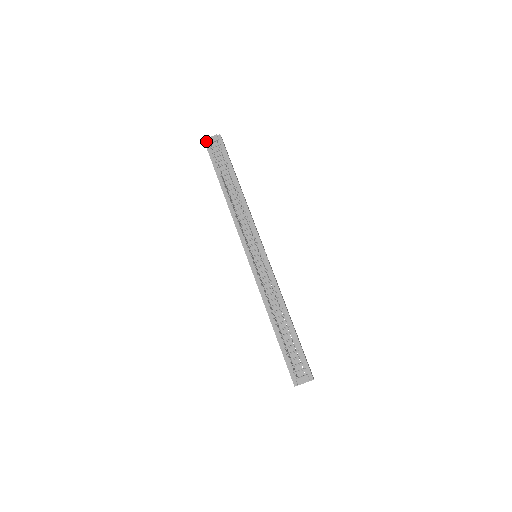
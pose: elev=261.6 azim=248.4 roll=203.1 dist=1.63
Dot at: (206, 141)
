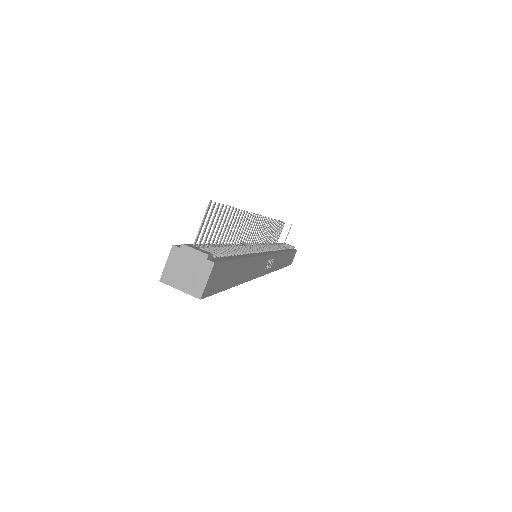
Dot at: occluded
